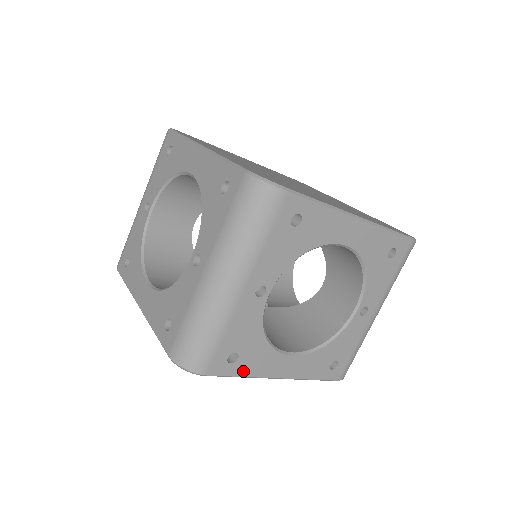
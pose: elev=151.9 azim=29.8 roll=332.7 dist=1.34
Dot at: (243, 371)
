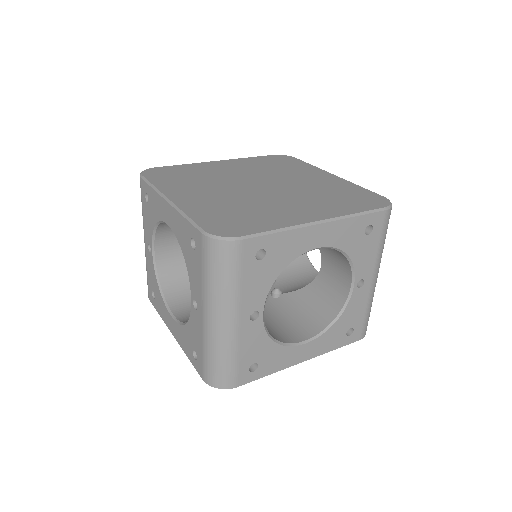
Dot at: (267, 371)
